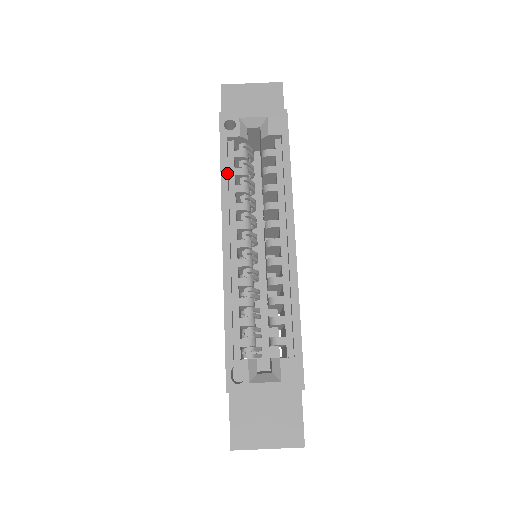
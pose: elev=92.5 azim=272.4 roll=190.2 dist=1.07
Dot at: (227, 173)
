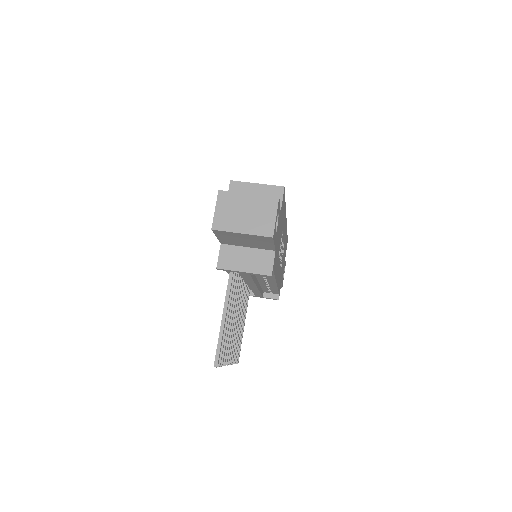
Dot at: occluded
